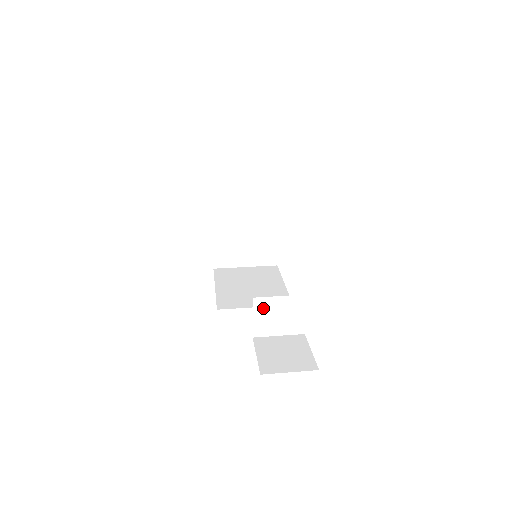
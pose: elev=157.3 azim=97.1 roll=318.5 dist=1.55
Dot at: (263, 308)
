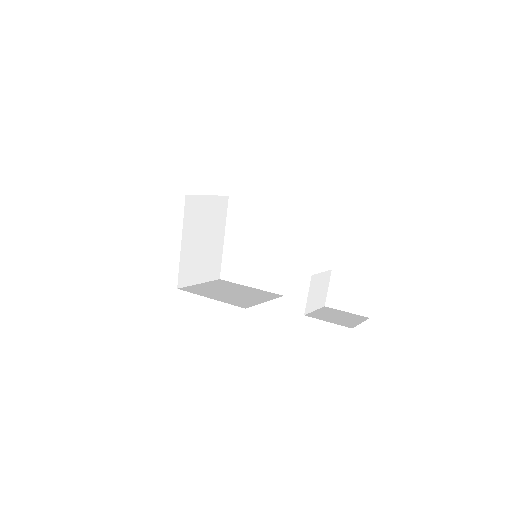
Dot at: (313, 285)
